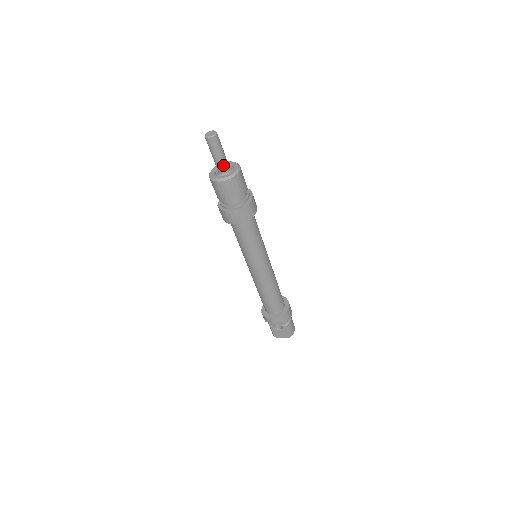
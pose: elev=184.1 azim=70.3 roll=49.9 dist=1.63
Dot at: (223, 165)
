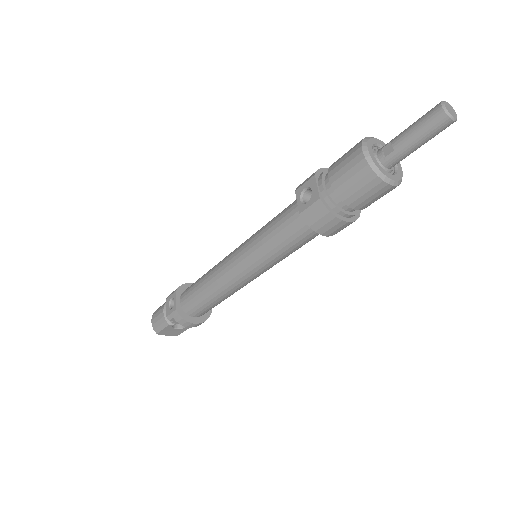
Dot at: (404, 158)
